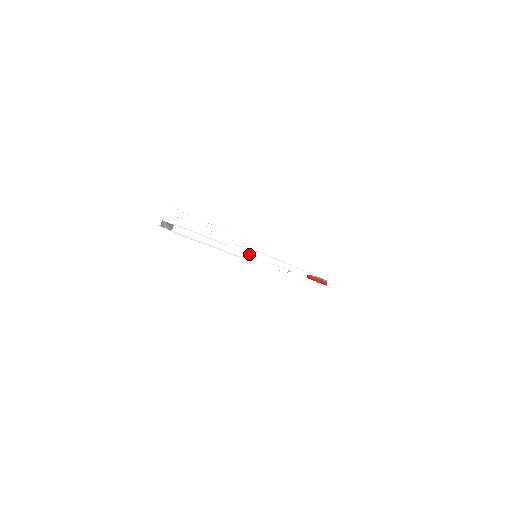
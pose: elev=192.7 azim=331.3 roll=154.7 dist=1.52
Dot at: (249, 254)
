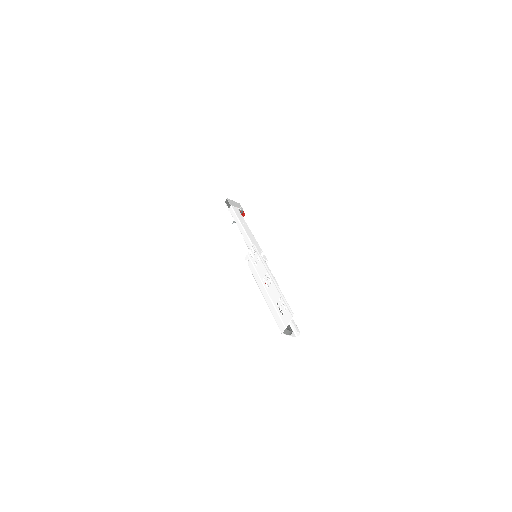
Dot at: occluded
